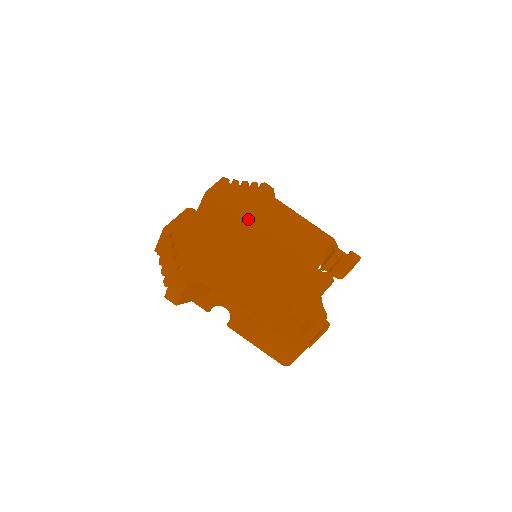
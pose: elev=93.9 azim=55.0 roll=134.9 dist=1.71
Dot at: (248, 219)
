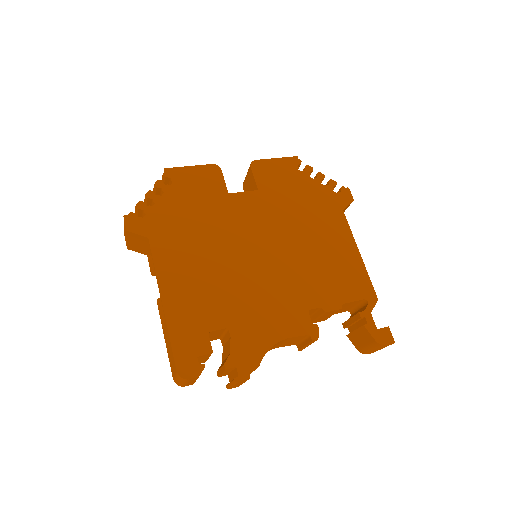
Dot at: (276, 212)
